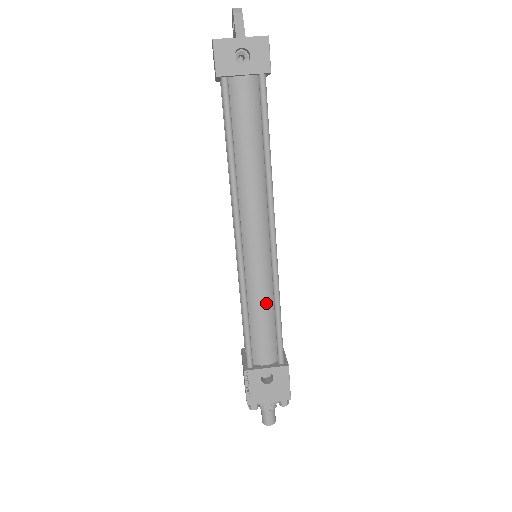
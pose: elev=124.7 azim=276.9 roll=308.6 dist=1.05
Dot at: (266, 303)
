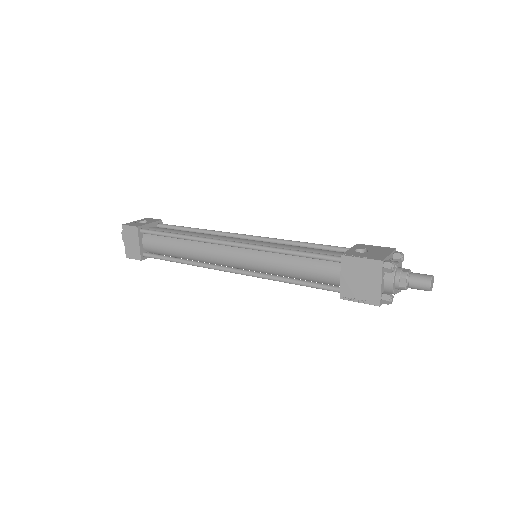
Dot at: (292, 246)
